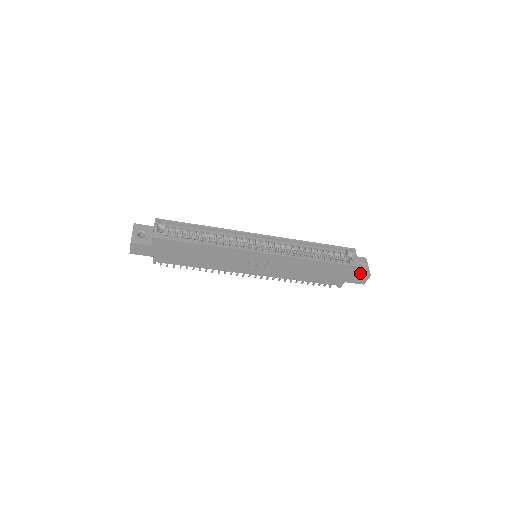
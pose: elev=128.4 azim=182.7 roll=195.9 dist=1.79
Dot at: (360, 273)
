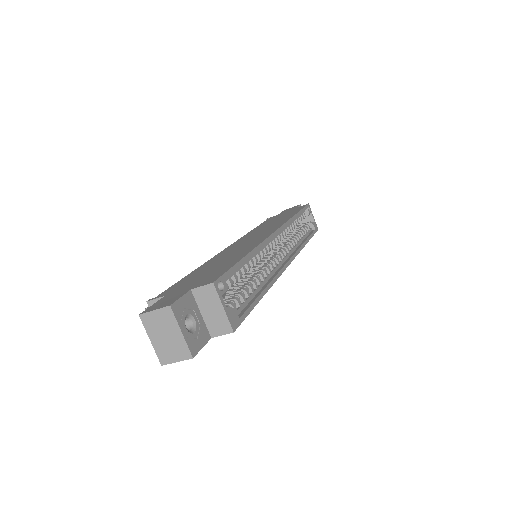
Dot at: occluded
